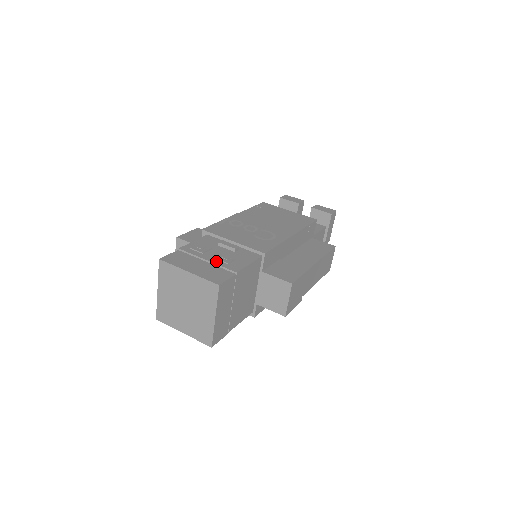
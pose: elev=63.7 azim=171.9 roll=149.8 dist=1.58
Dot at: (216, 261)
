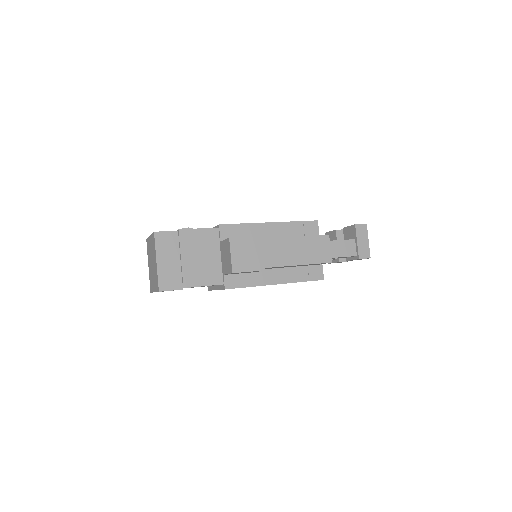
Dot at: occluded
